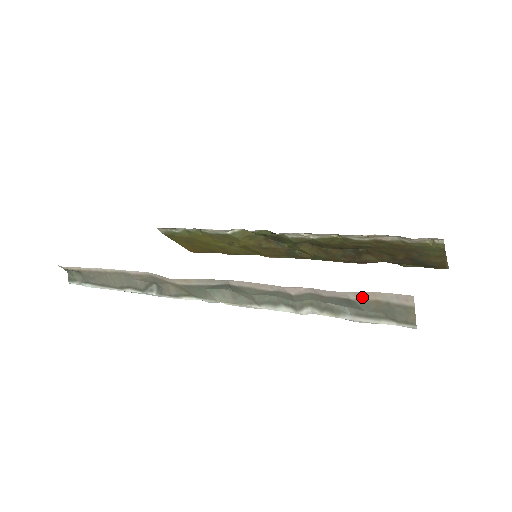
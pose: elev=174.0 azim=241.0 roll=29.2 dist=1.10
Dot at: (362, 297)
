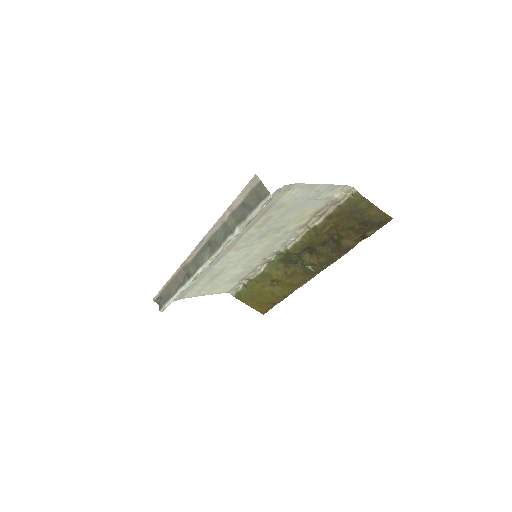
Dot at: (244, 195)
